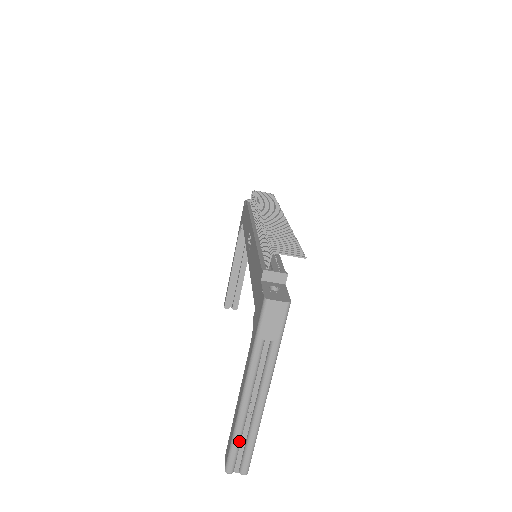
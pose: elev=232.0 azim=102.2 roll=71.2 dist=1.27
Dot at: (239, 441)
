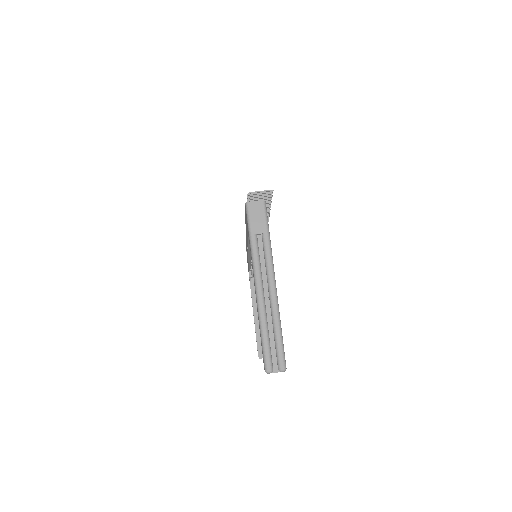
Dot at: (267, 334)
